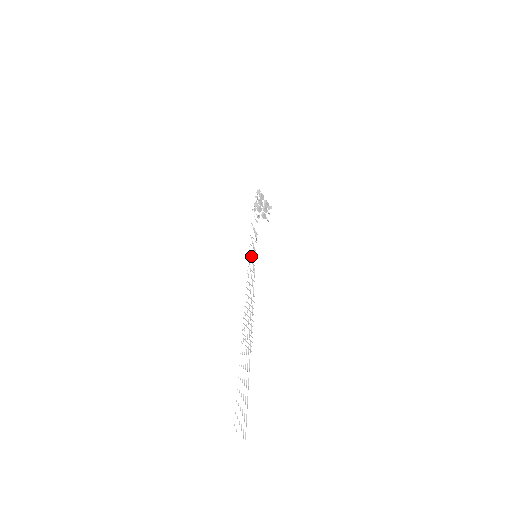
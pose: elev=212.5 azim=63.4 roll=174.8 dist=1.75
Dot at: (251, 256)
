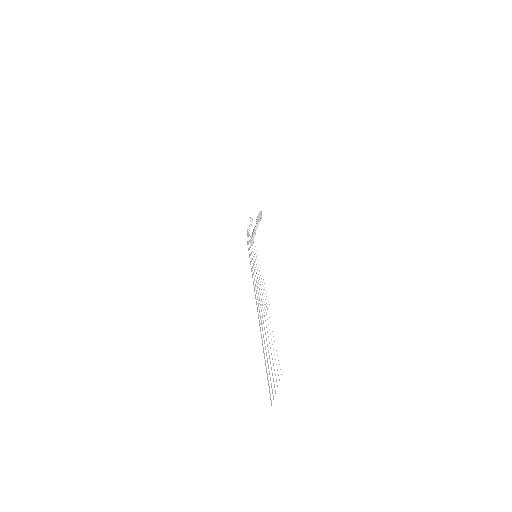
Dot at: (253, 252)
